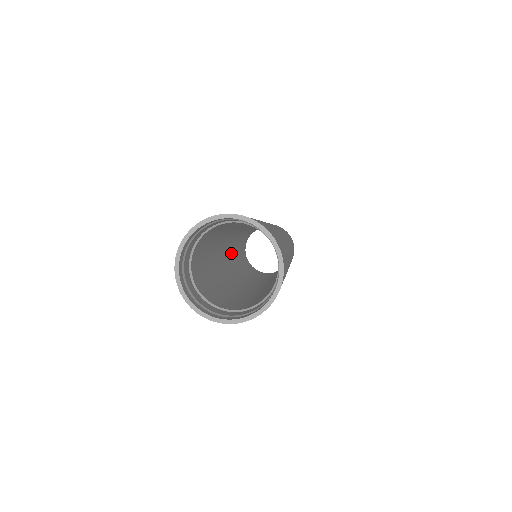
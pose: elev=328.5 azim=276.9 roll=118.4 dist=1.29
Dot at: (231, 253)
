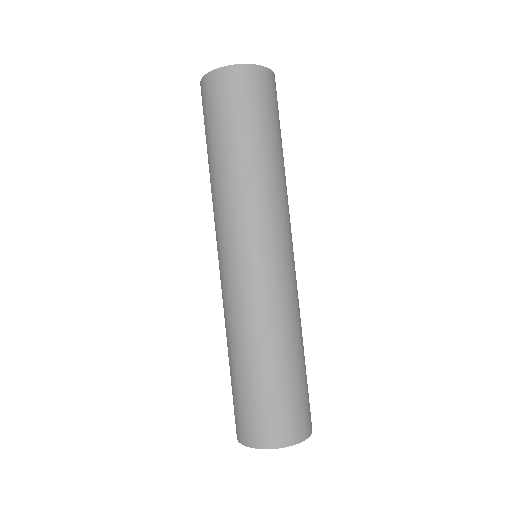
Dot at: occluded
